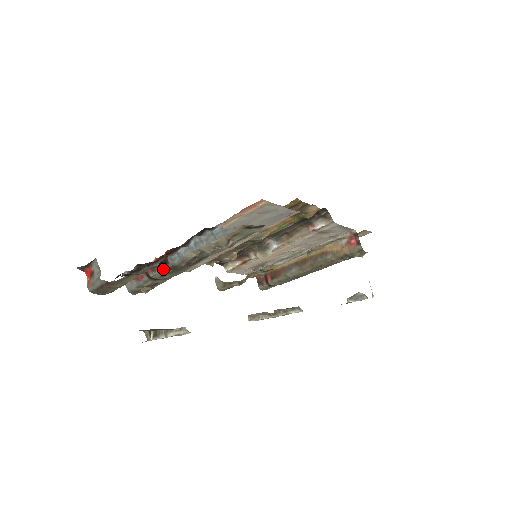
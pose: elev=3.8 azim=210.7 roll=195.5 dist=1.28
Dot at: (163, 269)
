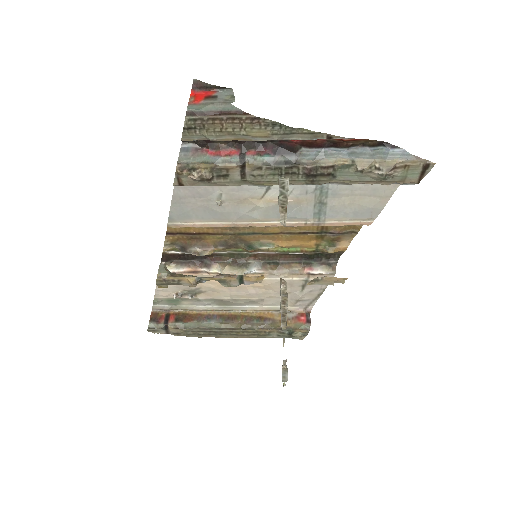
Dot at: (276, 158)
